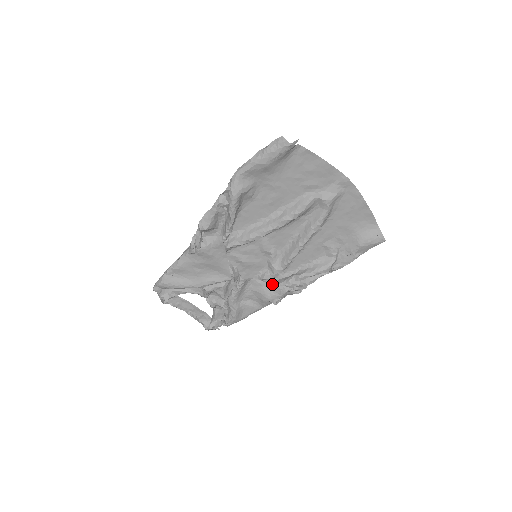
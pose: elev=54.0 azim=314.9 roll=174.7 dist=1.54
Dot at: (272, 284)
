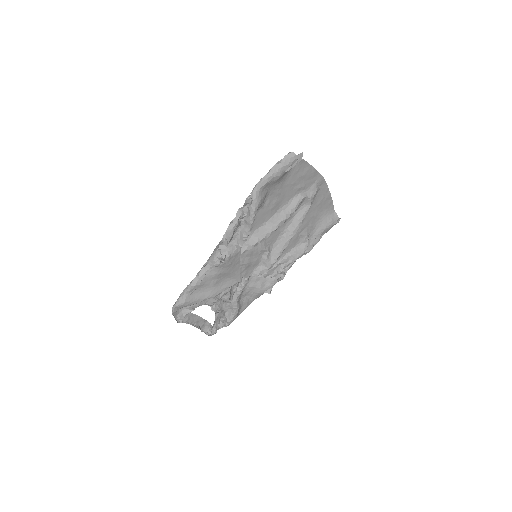
Dot at: (264, 277)
